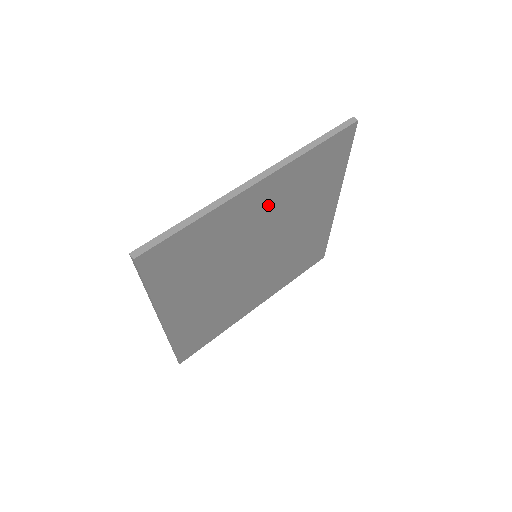
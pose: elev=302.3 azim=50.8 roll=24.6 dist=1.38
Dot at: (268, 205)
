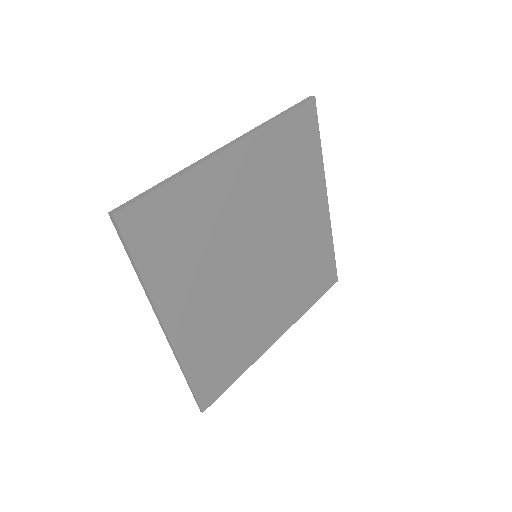
Dot at: (250, 182)
